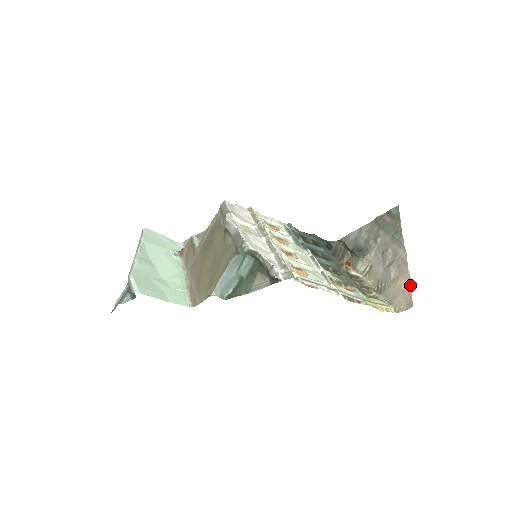
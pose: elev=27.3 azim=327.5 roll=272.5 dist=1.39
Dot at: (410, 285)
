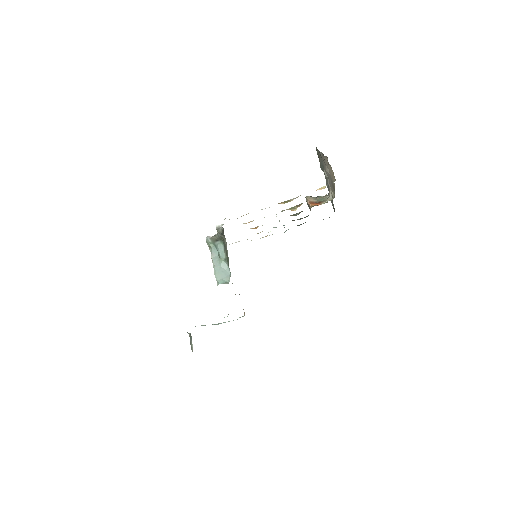
Dot at: occluded
